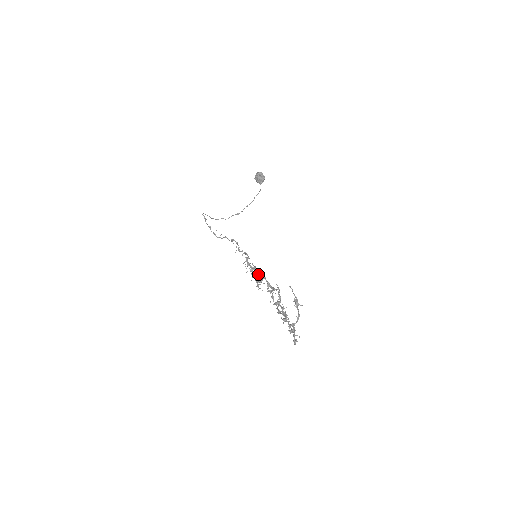
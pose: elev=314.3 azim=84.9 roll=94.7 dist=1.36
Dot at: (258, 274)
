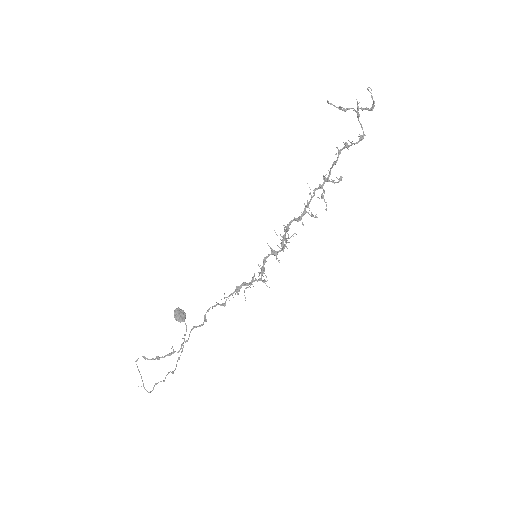
Dot at: (275, 251)
